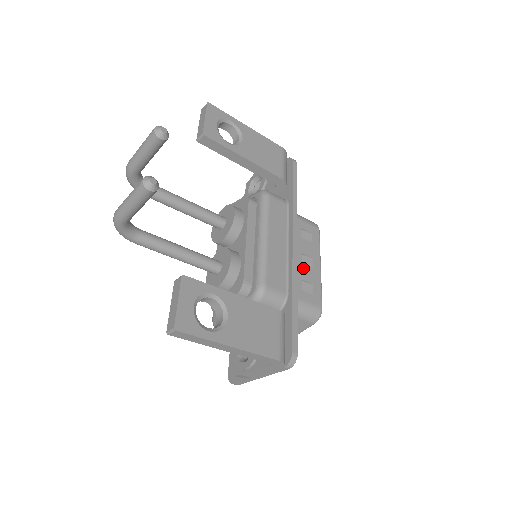
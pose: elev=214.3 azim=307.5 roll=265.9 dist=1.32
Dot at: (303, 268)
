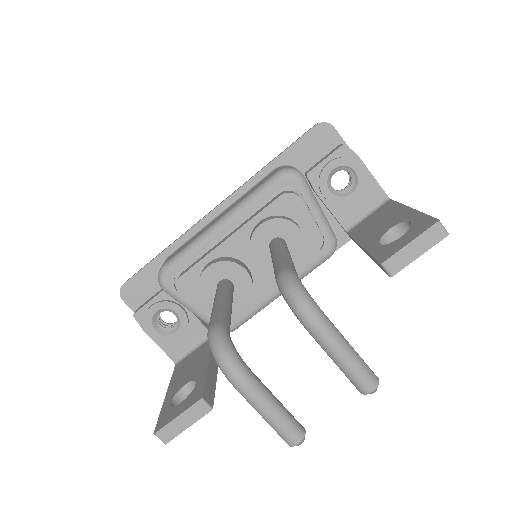
Dot at: occluded
